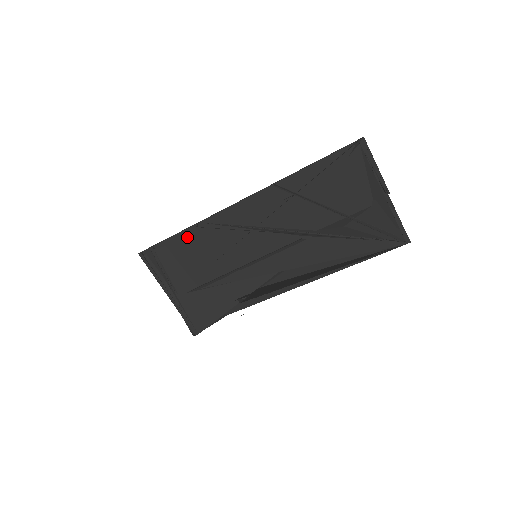
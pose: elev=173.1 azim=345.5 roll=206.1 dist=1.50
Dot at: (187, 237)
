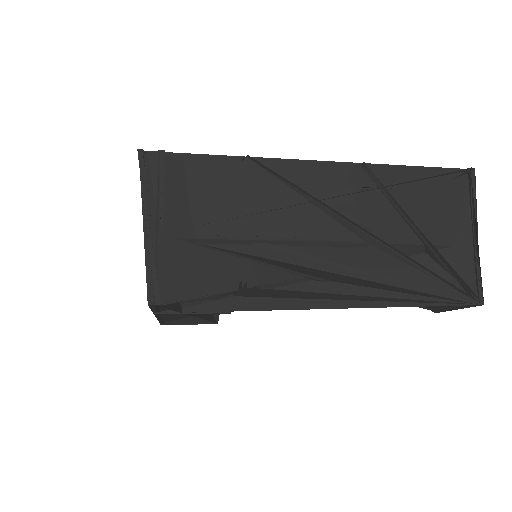
Dot at: (220, 166)
